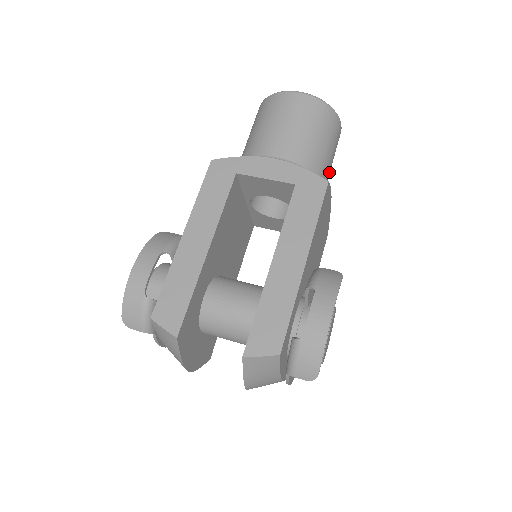
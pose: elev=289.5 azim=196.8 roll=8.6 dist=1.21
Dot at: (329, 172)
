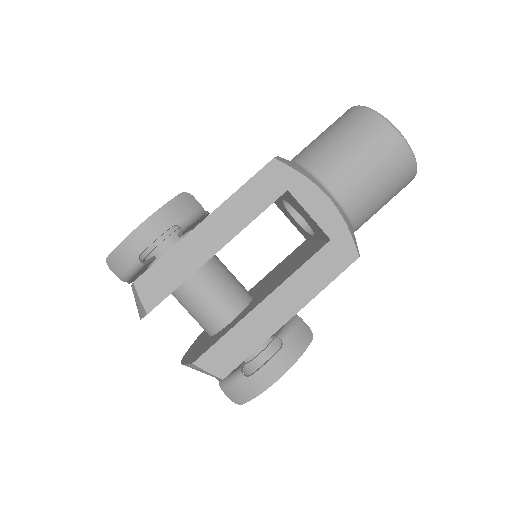
Dot at: occluded
